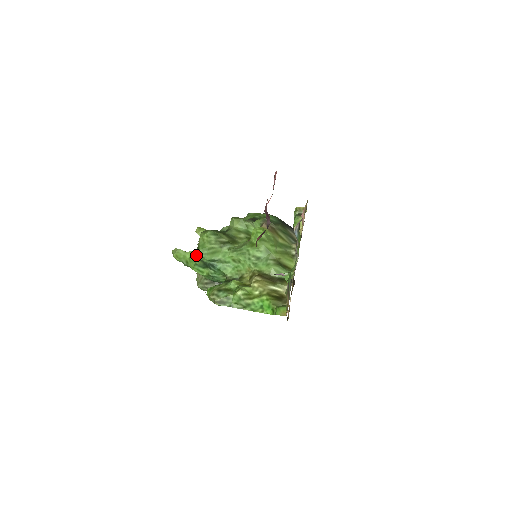
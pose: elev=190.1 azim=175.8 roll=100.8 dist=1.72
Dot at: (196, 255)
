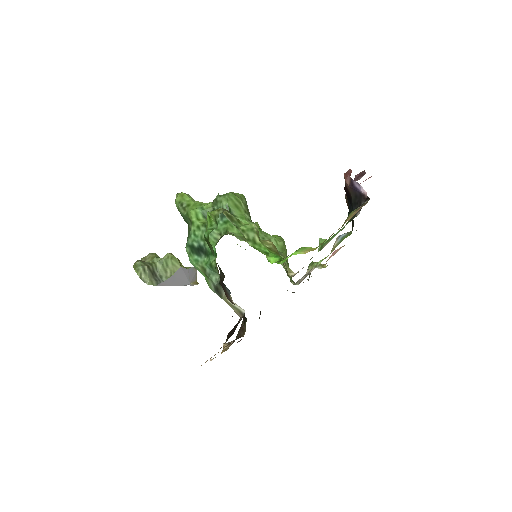
Dot at: (211, 202)
